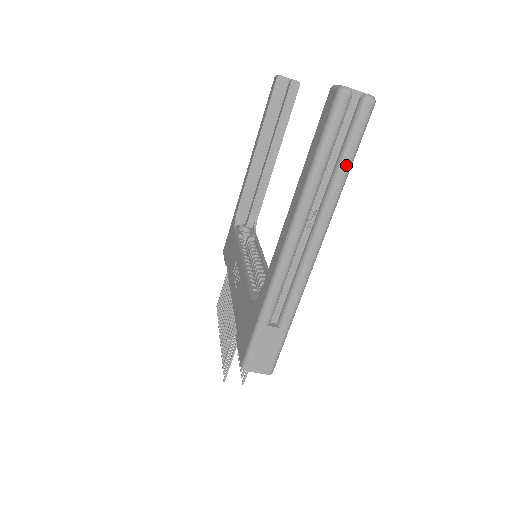
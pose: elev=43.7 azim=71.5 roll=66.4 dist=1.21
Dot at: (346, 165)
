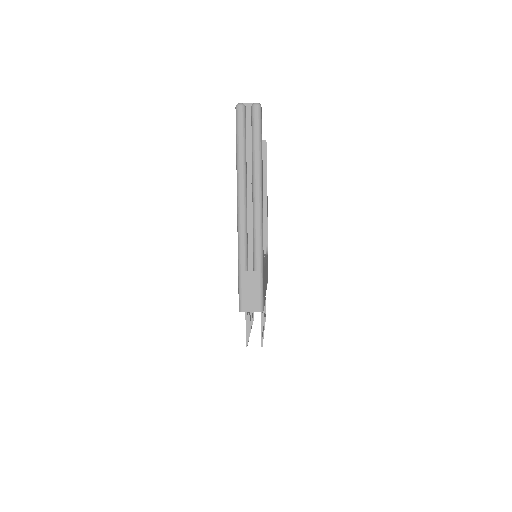
Dot at: (257, 147)
